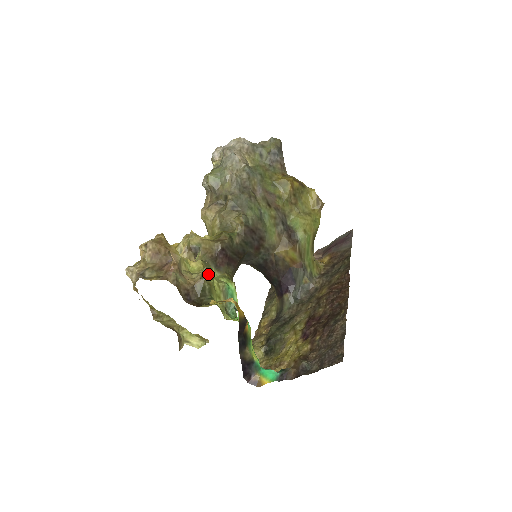
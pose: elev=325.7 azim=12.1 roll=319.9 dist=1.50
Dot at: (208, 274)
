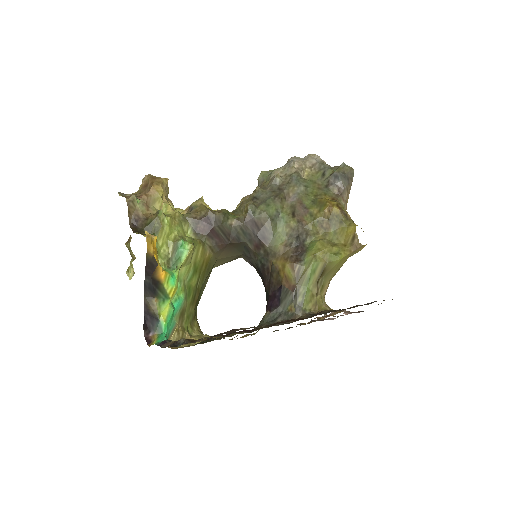
Dot at: (167, 218)
